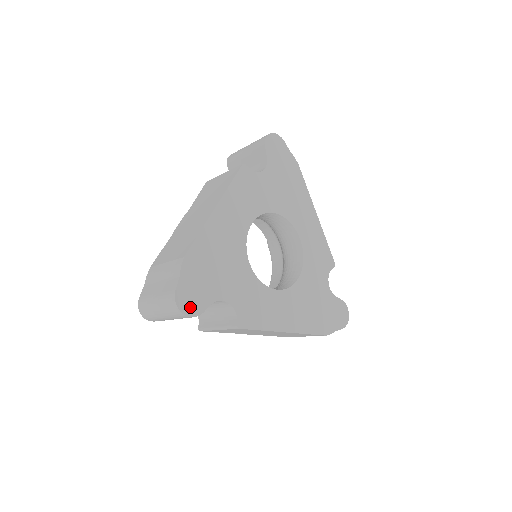
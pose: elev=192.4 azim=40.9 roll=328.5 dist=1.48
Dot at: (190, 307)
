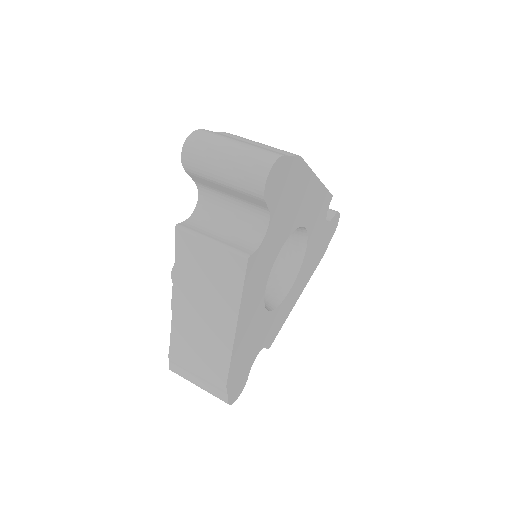
Dot at: (239, 391)
